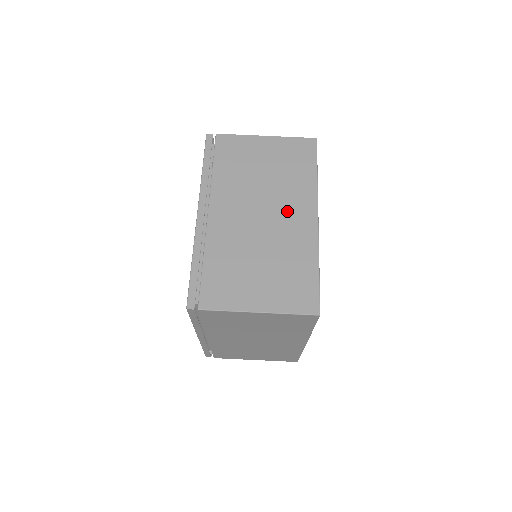
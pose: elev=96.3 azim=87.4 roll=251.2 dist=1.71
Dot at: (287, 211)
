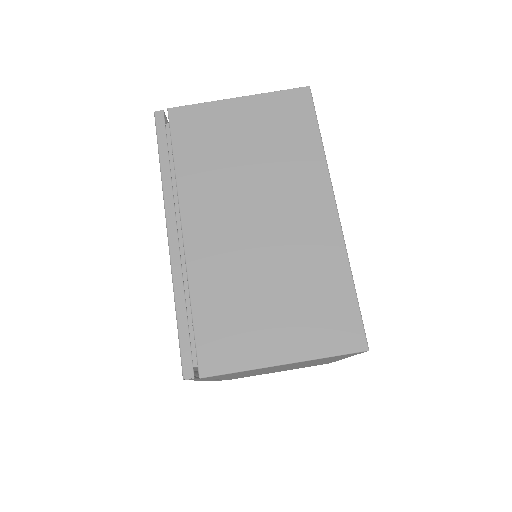
Dot at: (291, 205)
